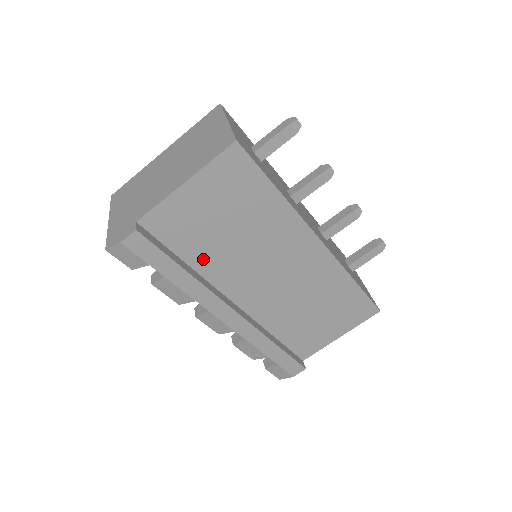
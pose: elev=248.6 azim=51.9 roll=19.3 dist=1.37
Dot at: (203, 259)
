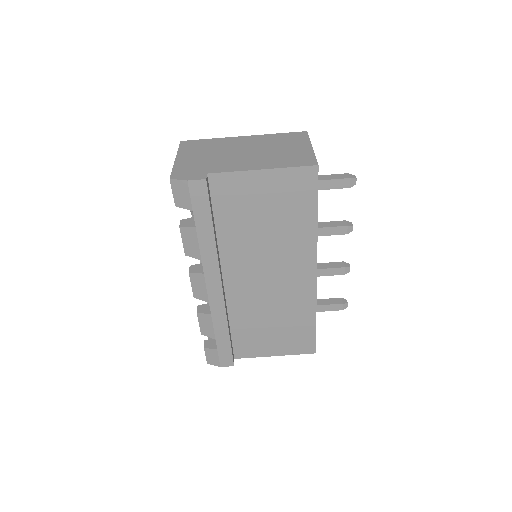
Dot at: (229, 232)
